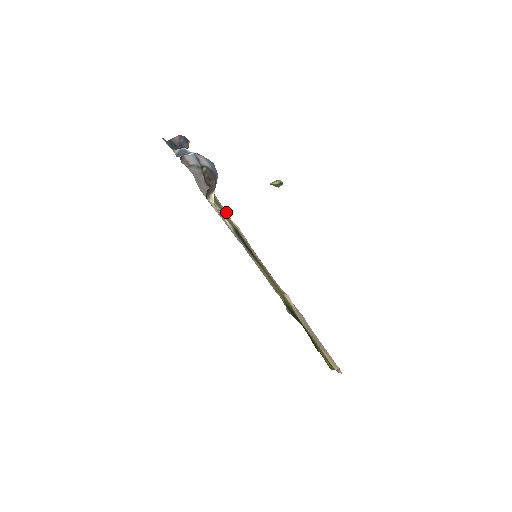
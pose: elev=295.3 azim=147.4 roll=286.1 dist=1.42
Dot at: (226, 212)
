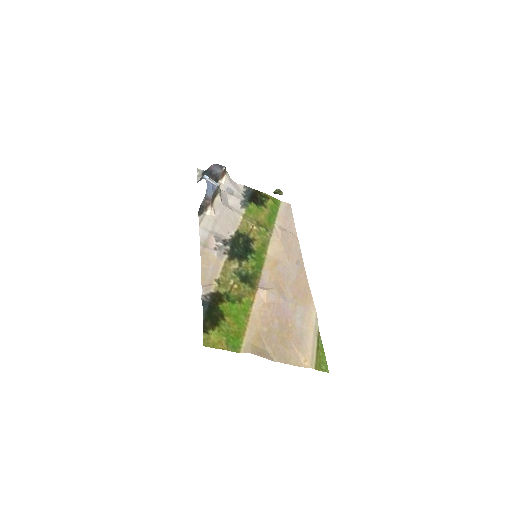
Dot at: (293, 219)
